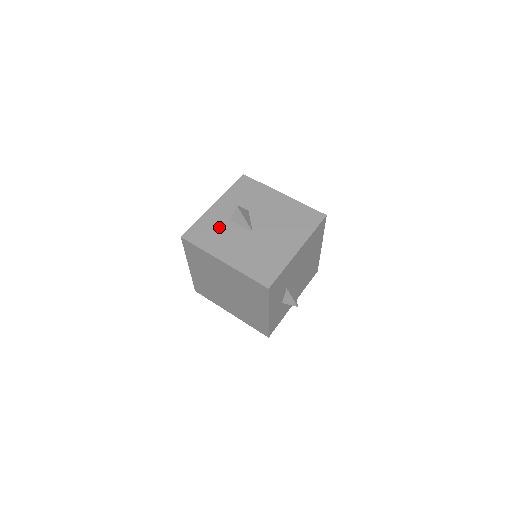
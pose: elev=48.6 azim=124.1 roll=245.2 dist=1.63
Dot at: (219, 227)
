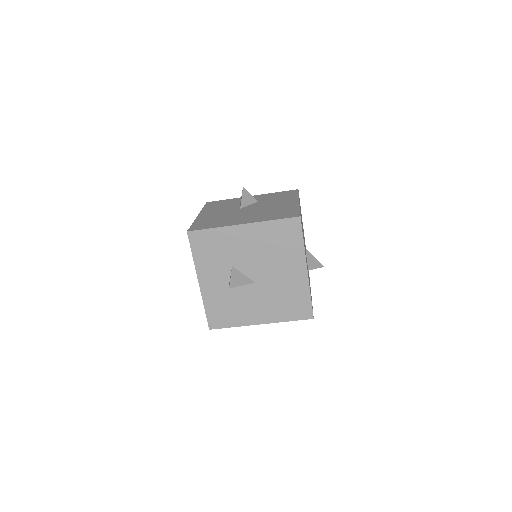
Dot at: (227, 300)
